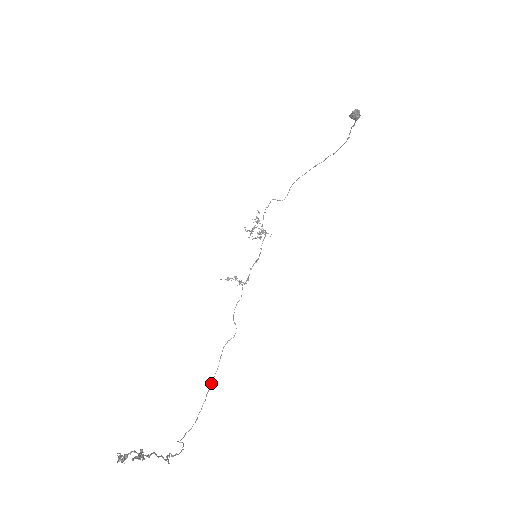
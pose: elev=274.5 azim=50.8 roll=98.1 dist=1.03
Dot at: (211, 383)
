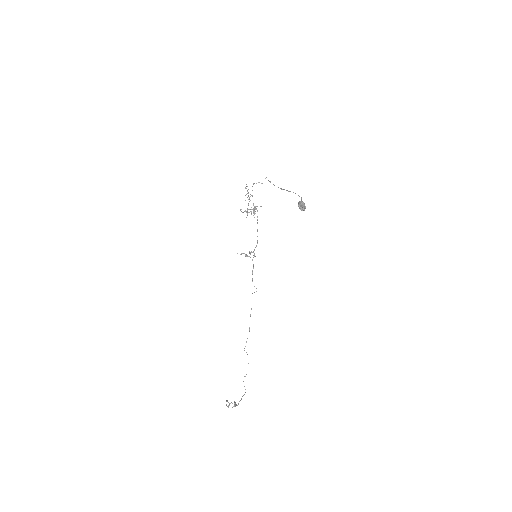
Dot at: occluded
